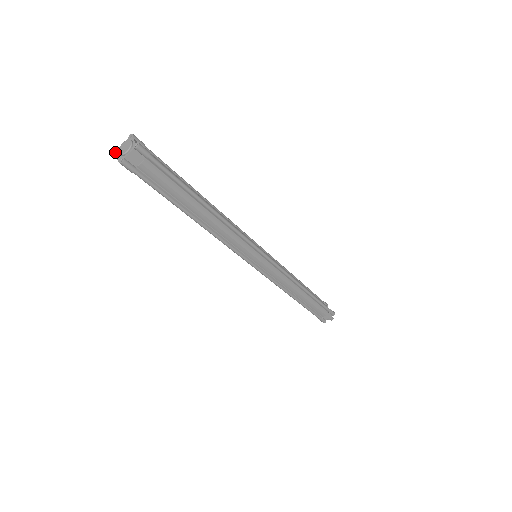
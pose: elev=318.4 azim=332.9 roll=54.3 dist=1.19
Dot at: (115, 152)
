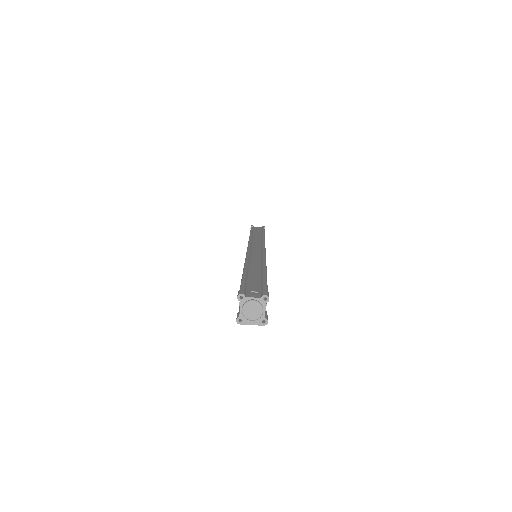
Dot at: (240, 323)
